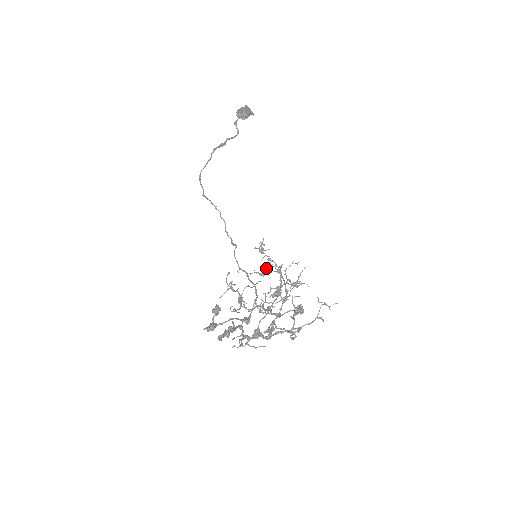
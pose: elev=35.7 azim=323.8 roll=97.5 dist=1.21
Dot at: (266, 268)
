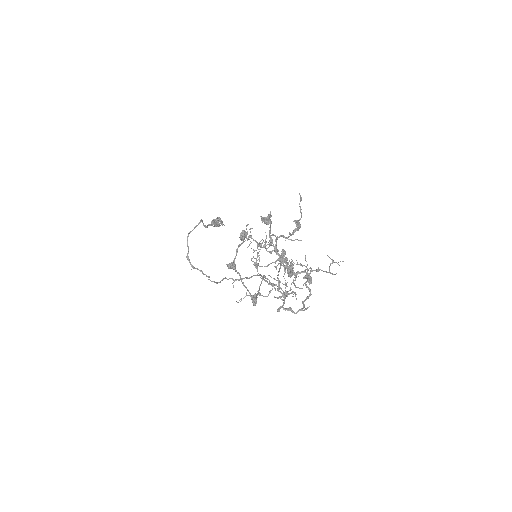
Dot at: (257, 291)
